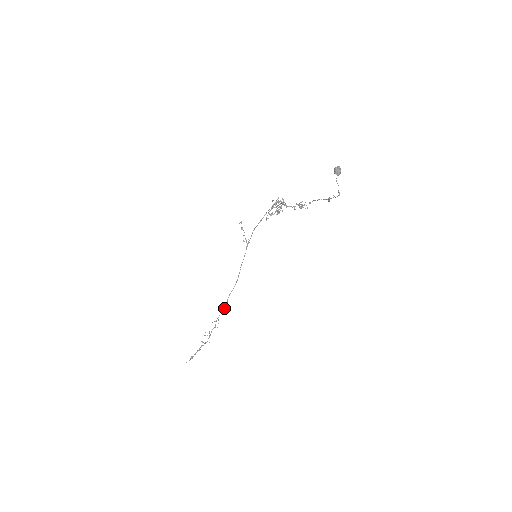
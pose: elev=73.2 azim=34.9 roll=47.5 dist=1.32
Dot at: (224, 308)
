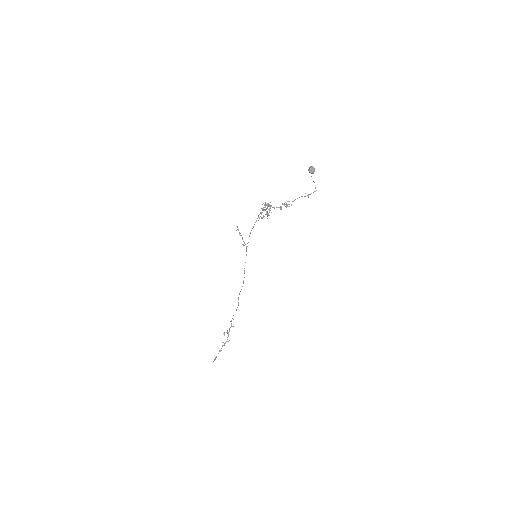
Dot at: occluded
